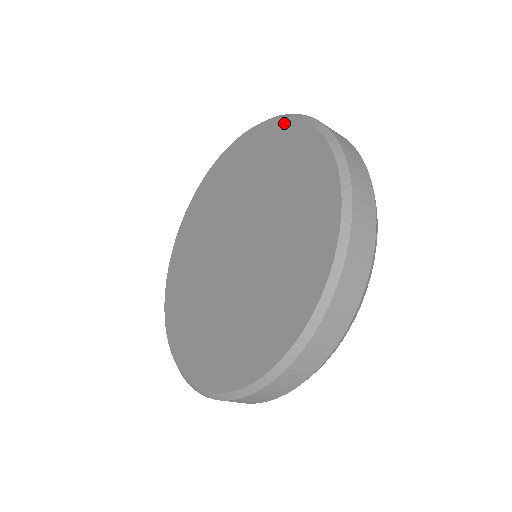
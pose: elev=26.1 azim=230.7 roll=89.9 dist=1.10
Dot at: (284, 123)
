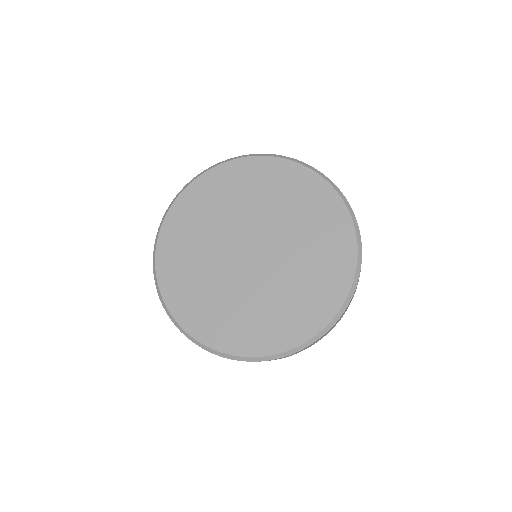
Dot at: (352, 244)
